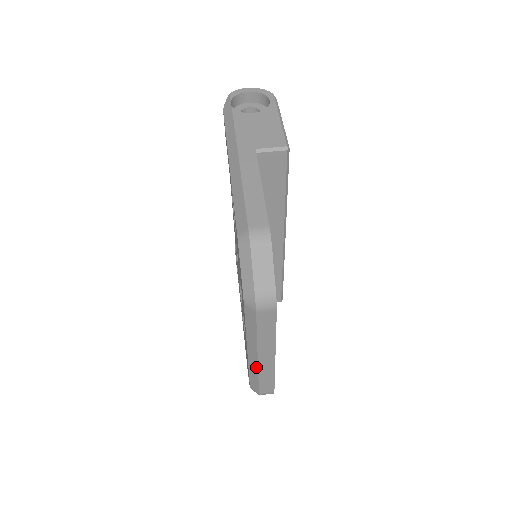
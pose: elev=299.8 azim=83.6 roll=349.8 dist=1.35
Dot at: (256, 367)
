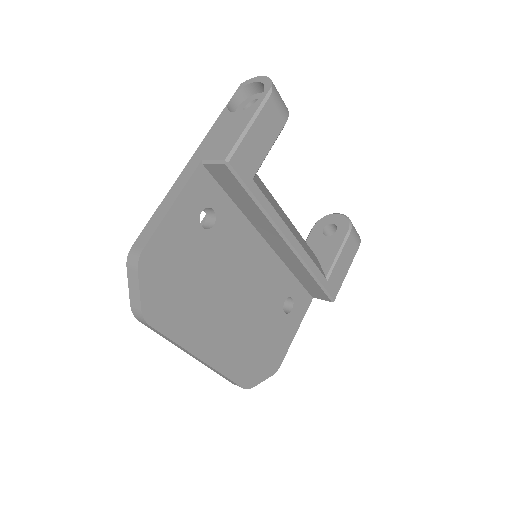
Dot at: occluded
